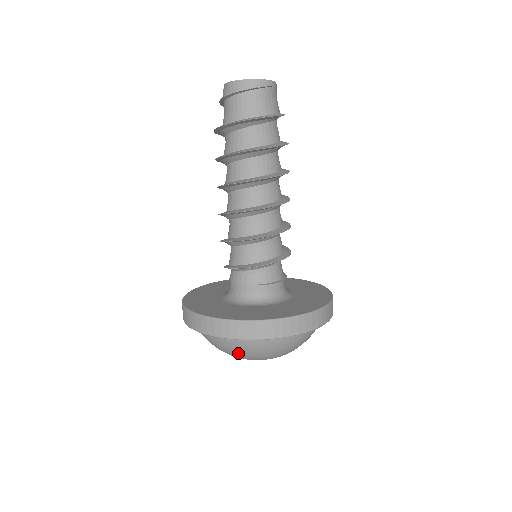
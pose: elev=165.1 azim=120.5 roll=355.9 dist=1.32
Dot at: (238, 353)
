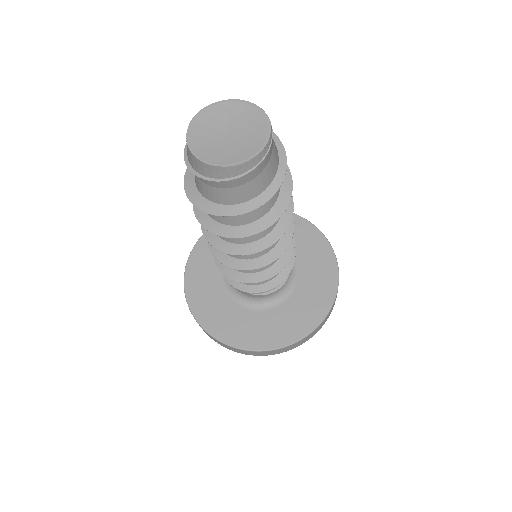
Dot at: occluded
